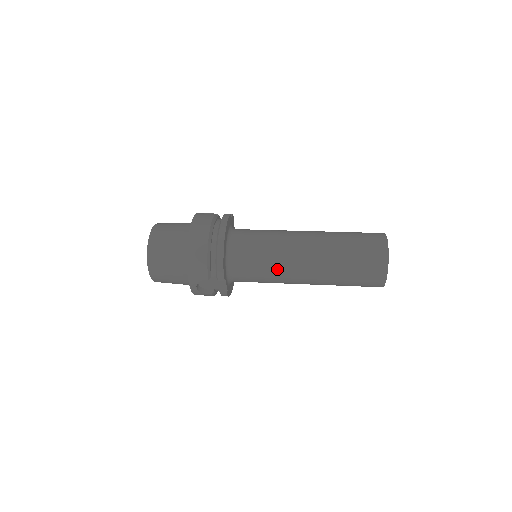
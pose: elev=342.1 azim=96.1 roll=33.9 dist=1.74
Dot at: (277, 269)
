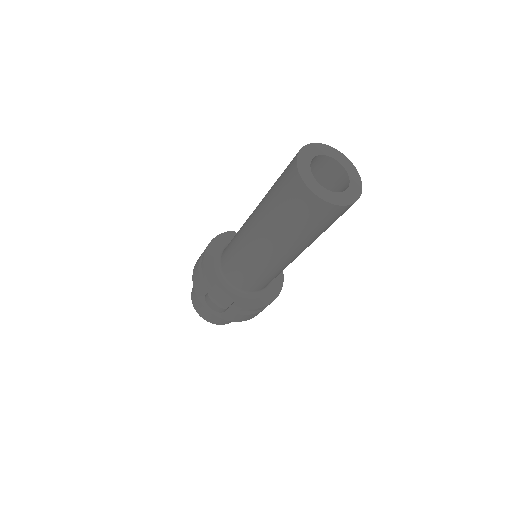
Dot at: (243, 252)
